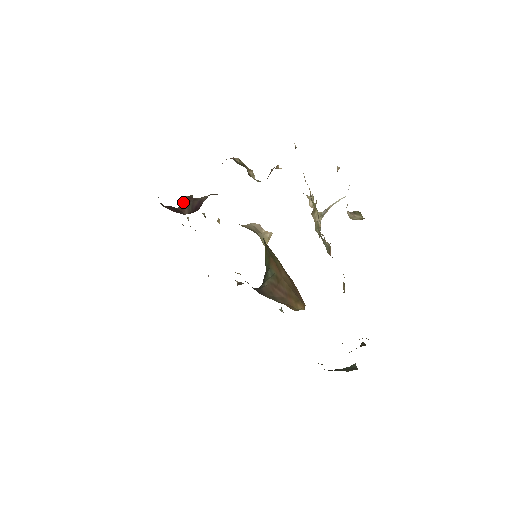
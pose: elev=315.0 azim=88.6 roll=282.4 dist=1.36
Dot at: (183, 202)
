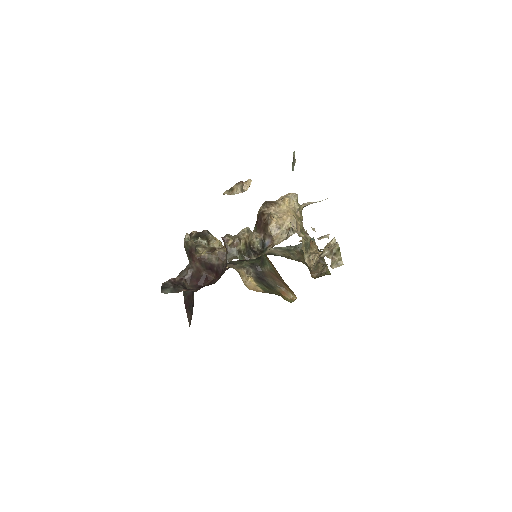
Dot at: (194, 261)
